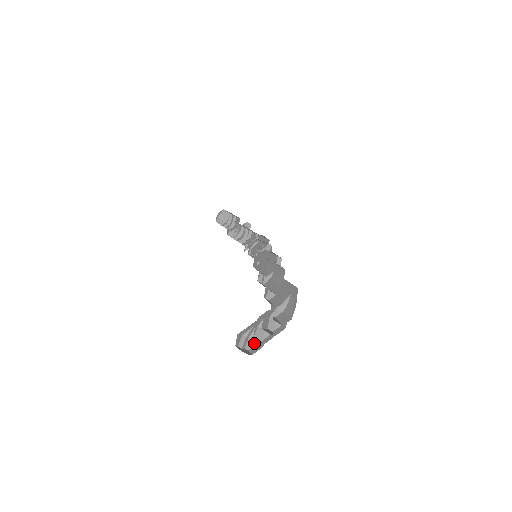
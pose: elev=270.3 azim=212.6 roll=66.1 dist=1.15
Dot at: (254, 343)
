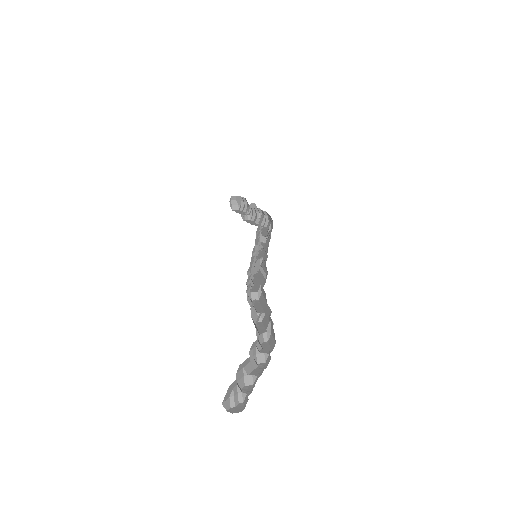
Dot at: (244, 395)
